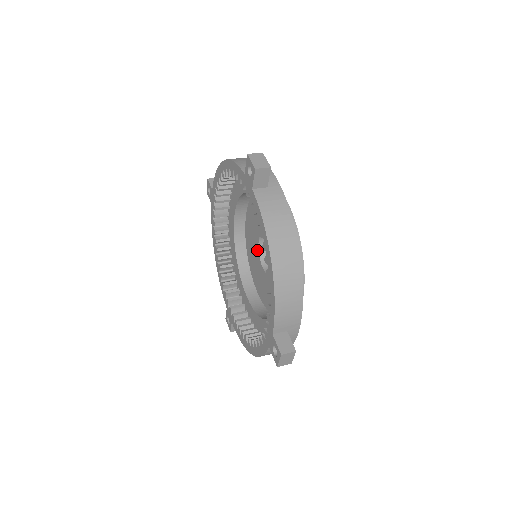
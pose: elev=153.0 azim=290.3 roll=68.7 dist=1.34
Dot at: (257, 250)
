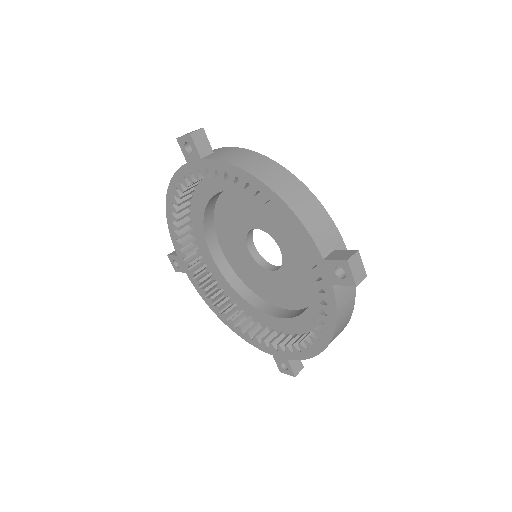
Dot at: (245, 230)
